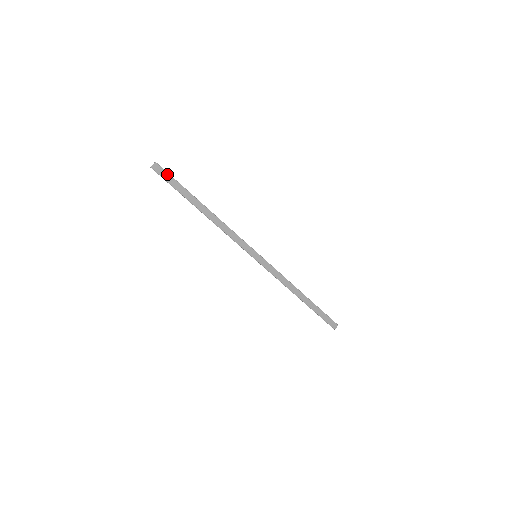
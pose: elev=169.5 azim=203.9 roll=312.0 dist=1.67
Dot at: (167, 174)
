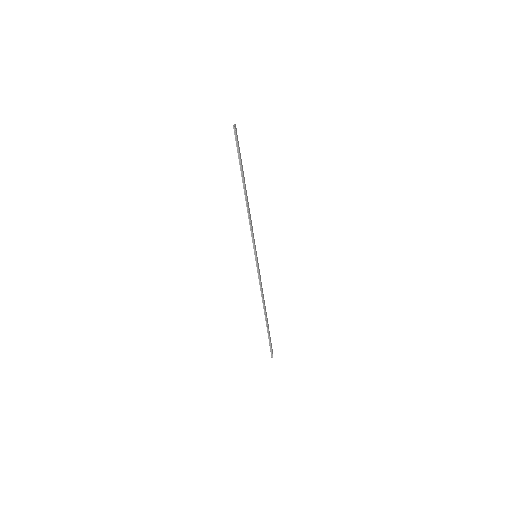
Dot at: occluded
